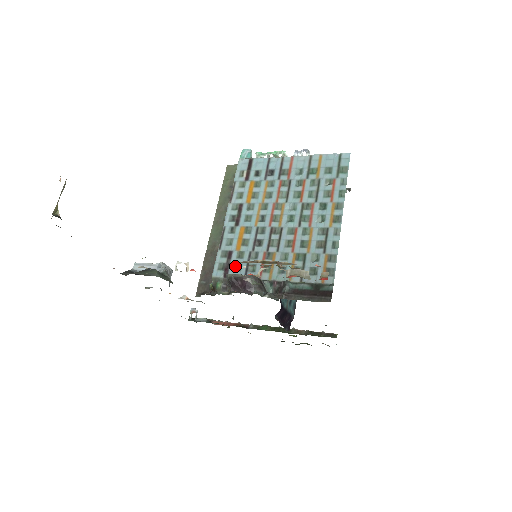
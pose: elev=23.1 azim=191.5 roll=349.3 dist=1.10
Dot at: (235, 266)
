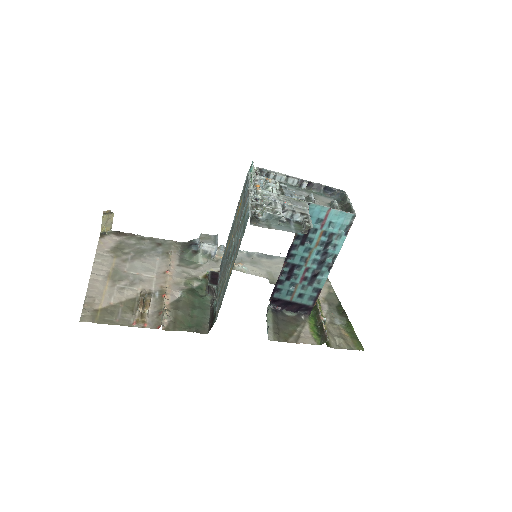
Dot at: (222, 265)
